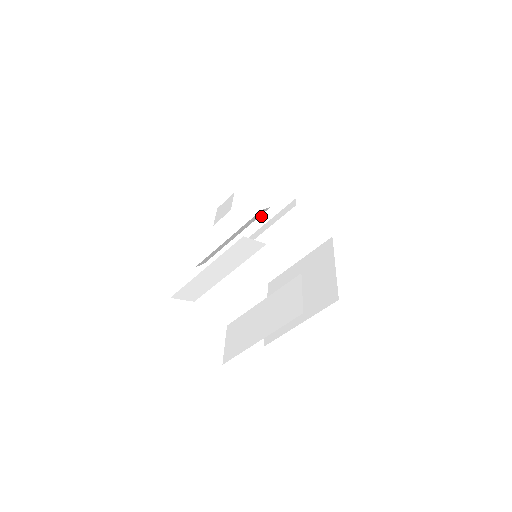
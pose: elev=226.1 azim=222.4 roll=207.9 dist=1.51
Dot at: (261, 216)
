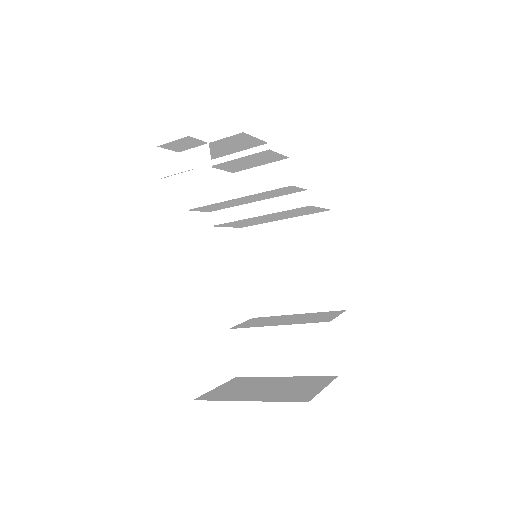
Dot at: (257, 199)
